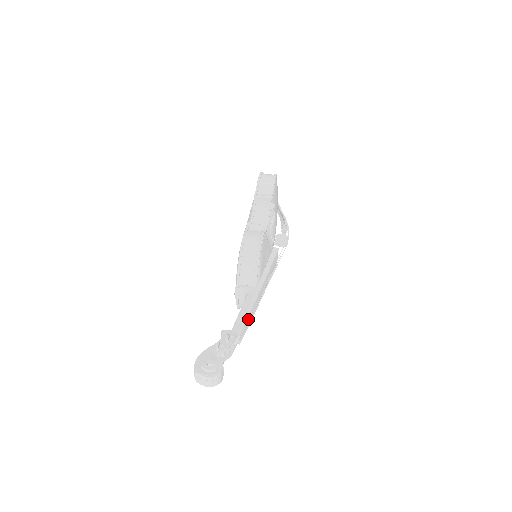
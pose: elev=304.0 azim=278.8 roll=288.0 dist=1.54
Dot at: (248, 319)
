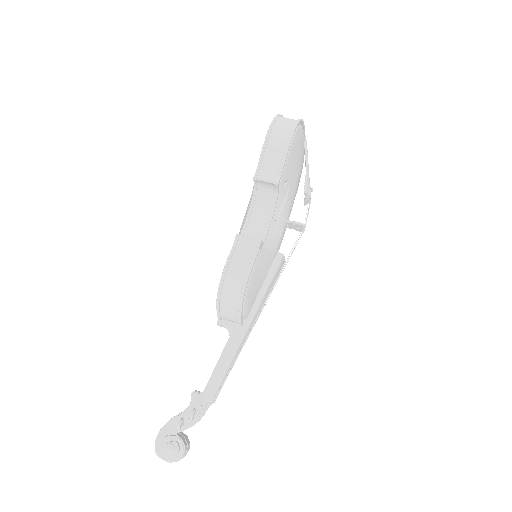
Dot at: (226, 374)
